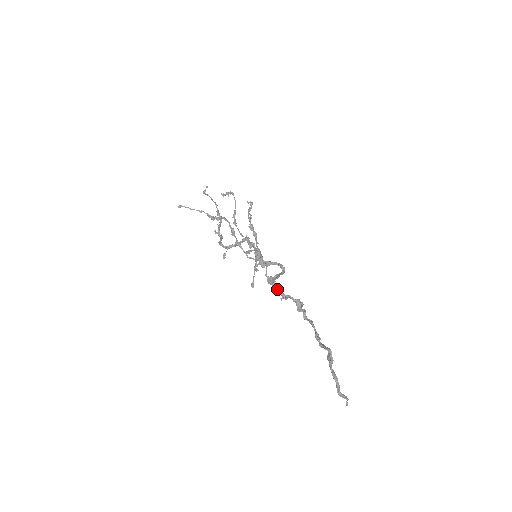
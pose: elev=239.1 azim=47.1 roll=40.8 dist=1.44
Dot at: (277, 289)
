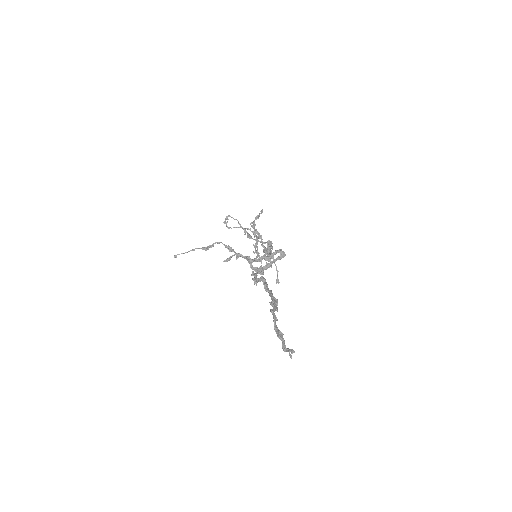
Dot at: (254, 277)
